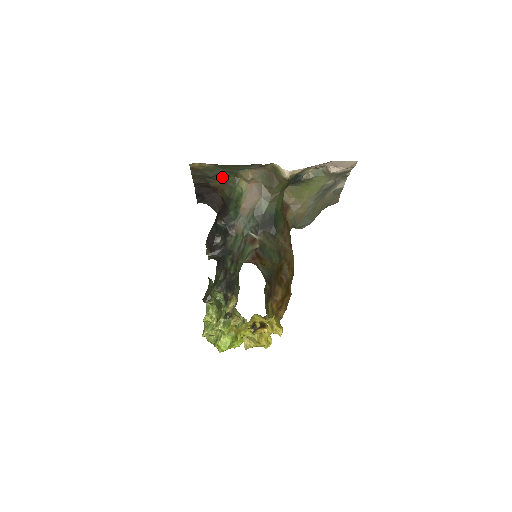
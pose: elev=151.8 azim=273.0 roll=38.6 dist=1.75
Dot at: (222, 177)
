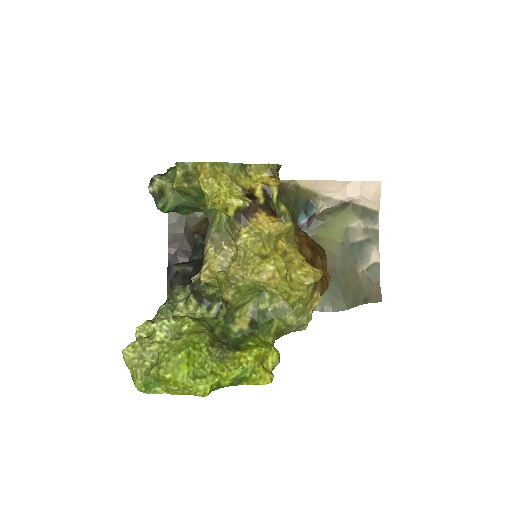
Dot at: occluded
